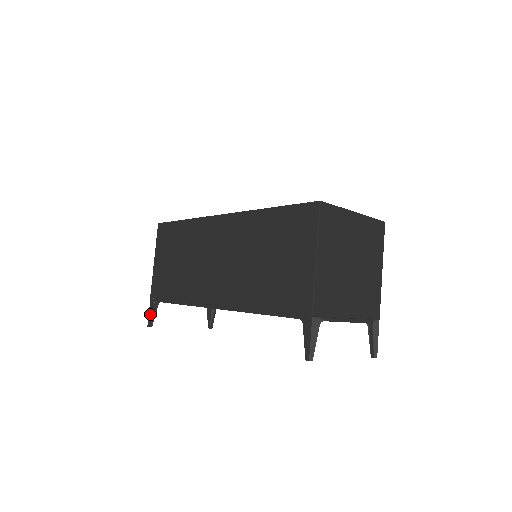
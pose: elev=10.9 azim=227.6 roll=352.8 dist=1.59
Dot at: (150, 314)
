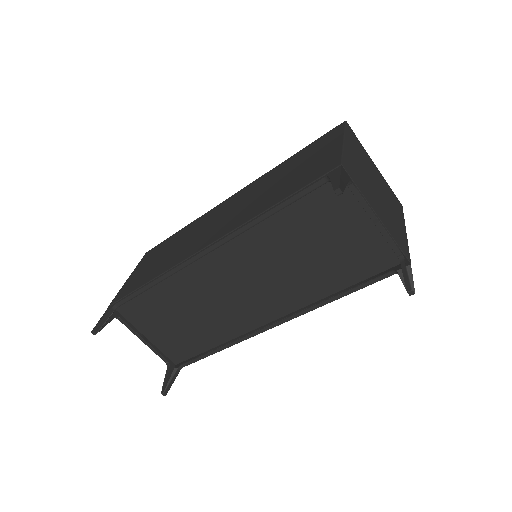
Dot at: (101, 319)
